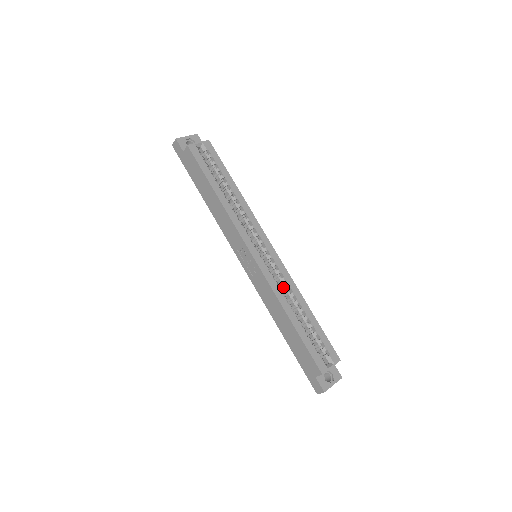
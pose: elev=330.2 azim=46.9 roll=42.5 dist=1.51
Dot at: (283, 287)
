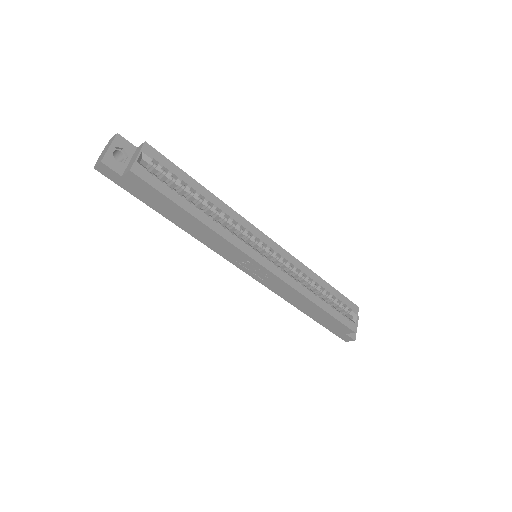
Dot at: (296, 275)
